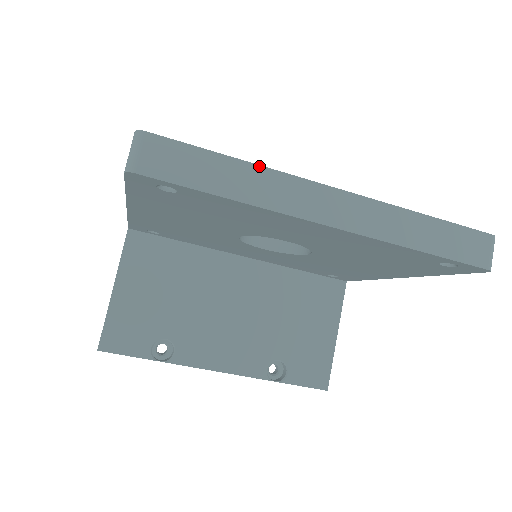
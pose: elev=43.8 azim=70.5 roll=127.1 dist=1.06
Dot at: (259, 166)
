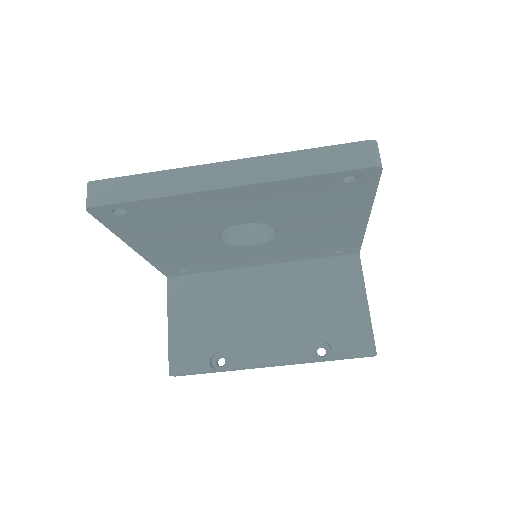
Dot at: (167, 171)
